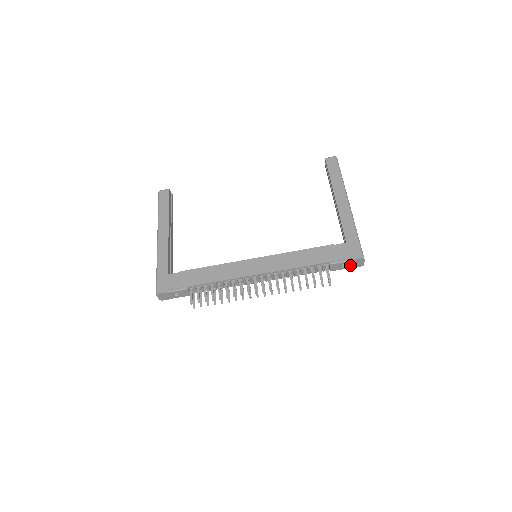
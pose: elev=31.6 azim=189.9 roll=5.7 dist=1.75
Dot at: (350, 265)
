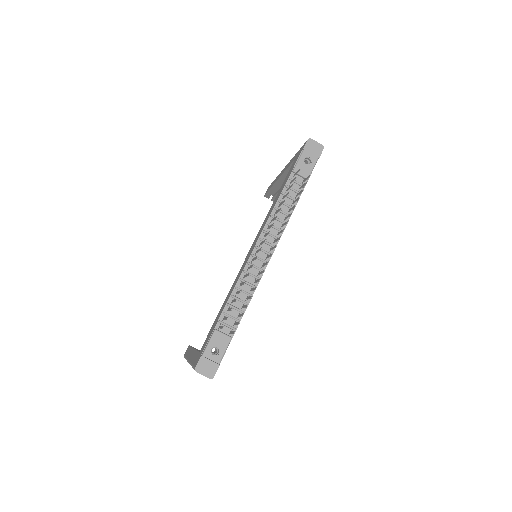
Dot at: (312, 156)
